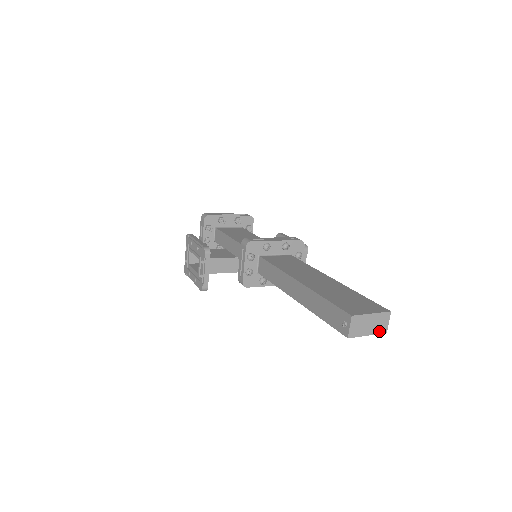
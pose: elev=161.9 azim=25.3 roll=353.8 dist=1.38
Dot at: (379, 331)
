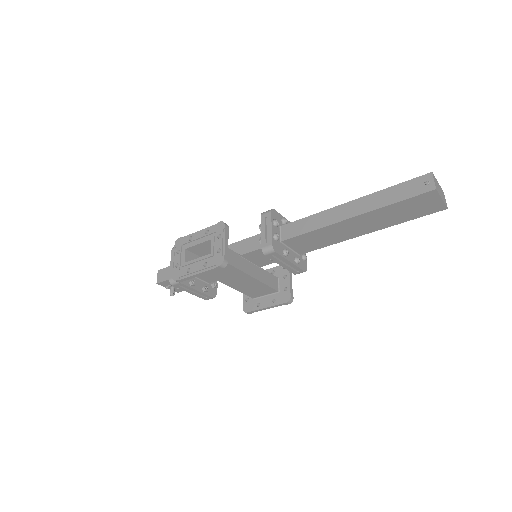
Dot at: (445, 202)
